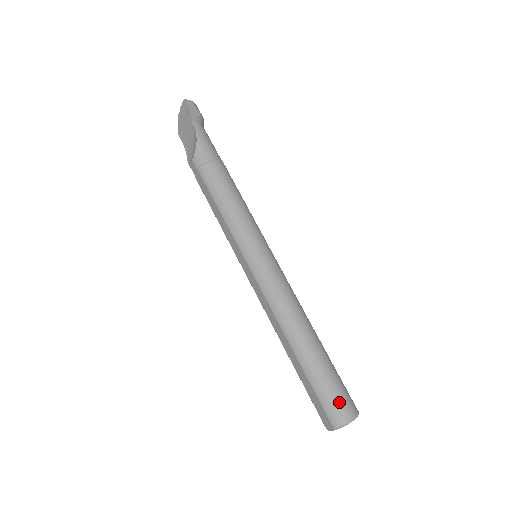
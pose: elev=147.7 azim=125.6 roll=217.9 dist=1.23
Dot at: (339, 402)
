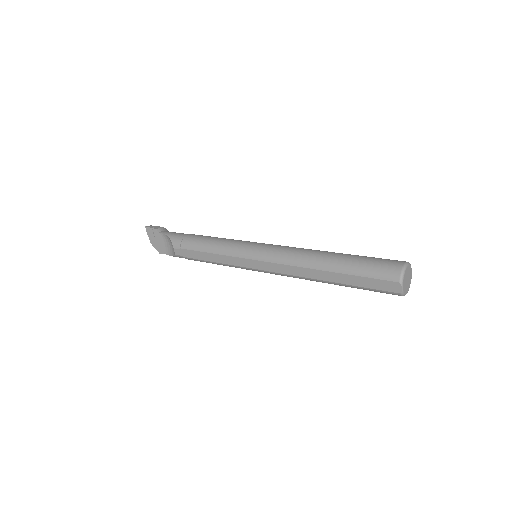
Dot at: (384, 264)
